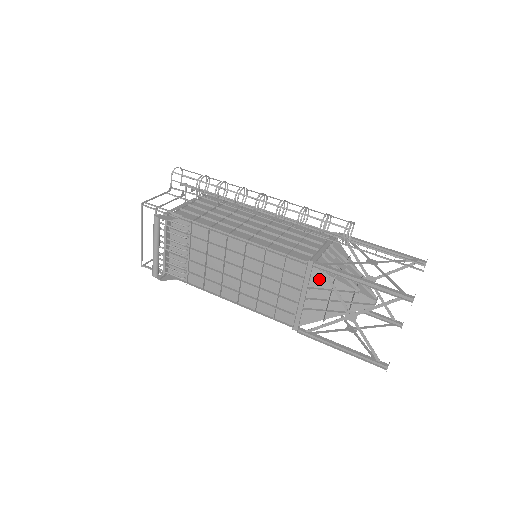
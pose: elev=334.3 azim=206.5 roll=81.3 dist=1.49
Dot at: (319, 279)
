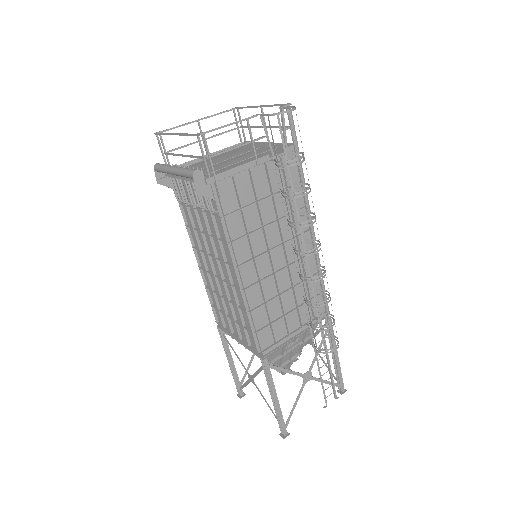
Dot at: occluded
